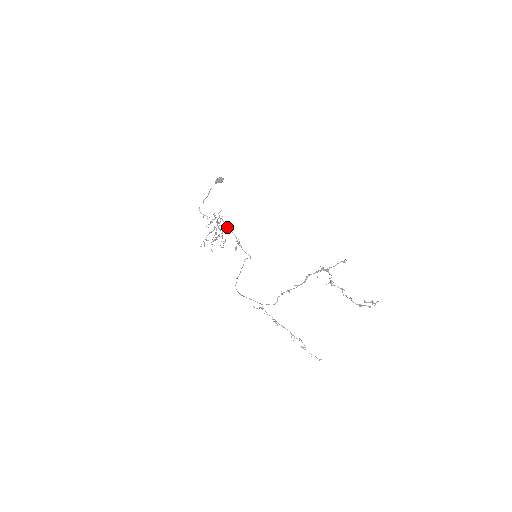
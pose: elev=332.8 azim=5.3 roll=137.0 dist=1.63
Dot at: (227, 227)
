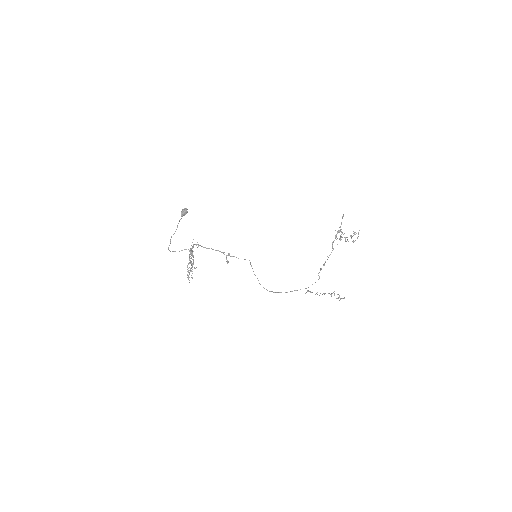
Dot at: occluded
